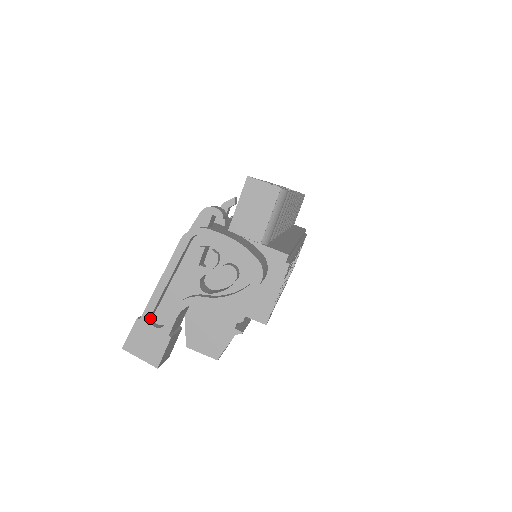
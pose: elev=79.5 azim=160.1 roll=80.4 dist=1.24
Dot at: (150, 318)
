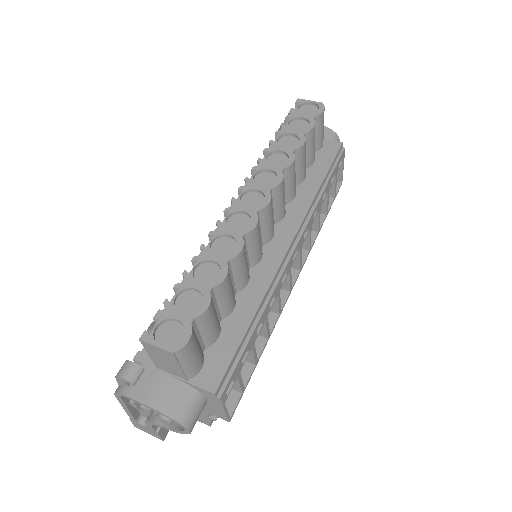
Dot at: (137, 420)
